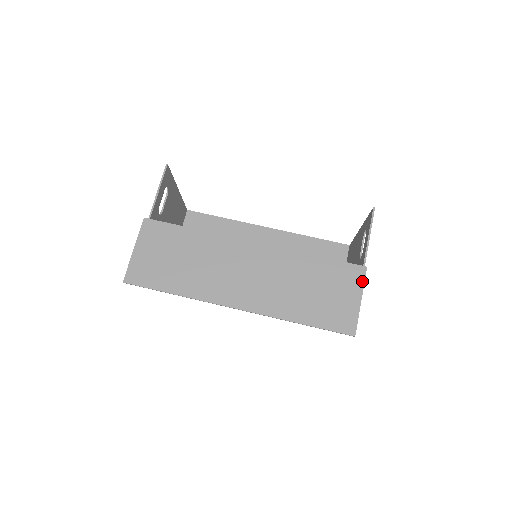
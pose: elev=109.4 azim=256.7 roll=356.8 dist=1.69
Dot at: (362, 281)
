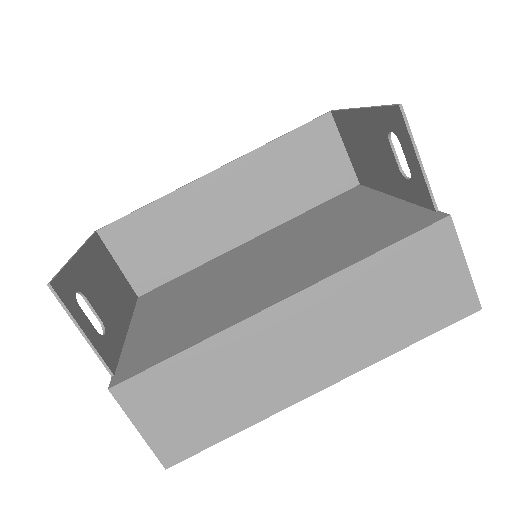
Dot at: (454, 239)
